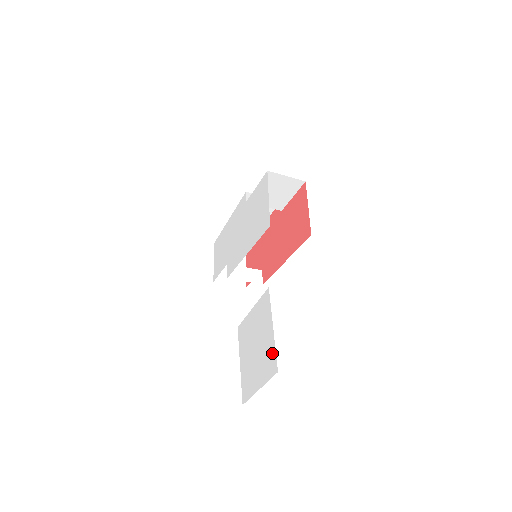
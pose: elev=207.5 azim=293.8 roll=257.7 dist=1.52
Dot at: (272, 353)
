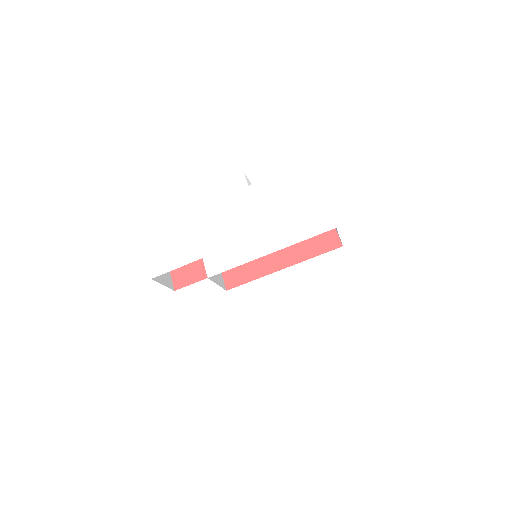
Dot at: (387, 380)
